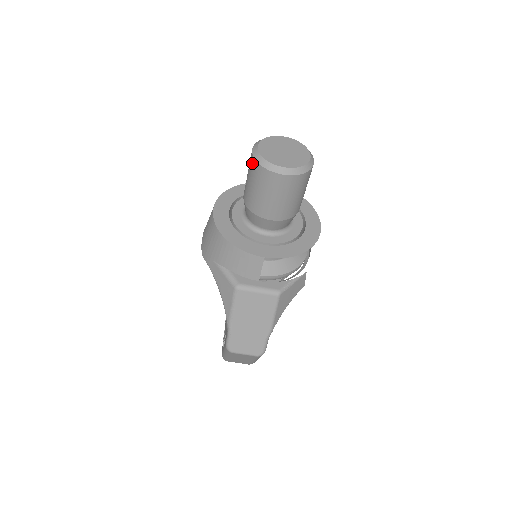
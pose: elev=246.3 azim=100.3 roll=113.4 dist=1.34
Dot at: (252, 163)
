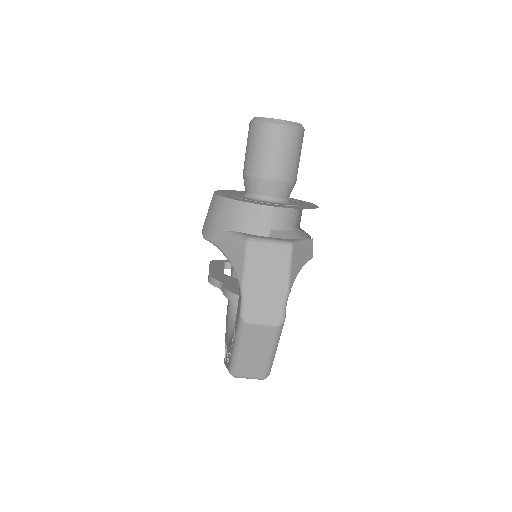
Dot at: (251, 127)
